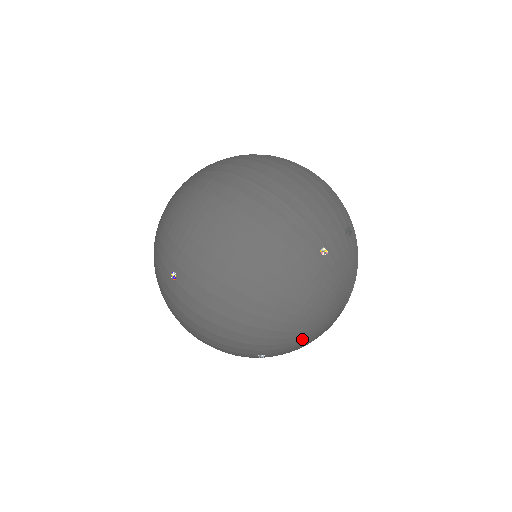
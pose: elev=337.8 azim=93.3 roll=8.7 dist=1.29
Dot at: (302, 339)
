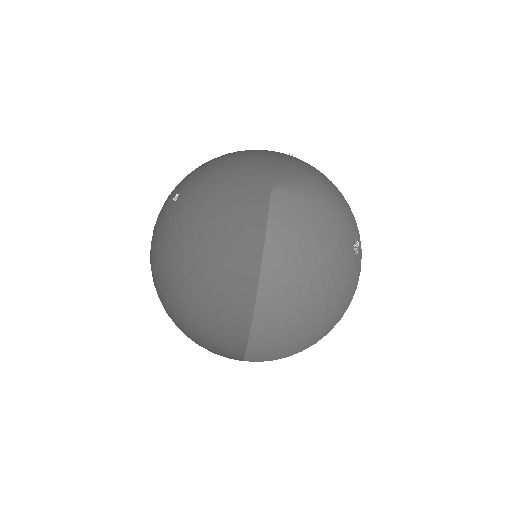
Dot at: (218, 172)
